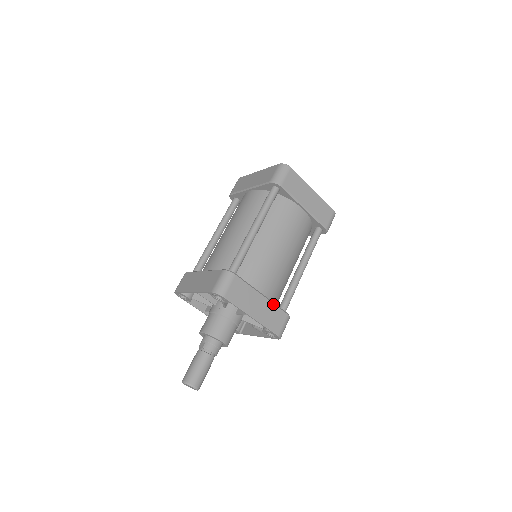
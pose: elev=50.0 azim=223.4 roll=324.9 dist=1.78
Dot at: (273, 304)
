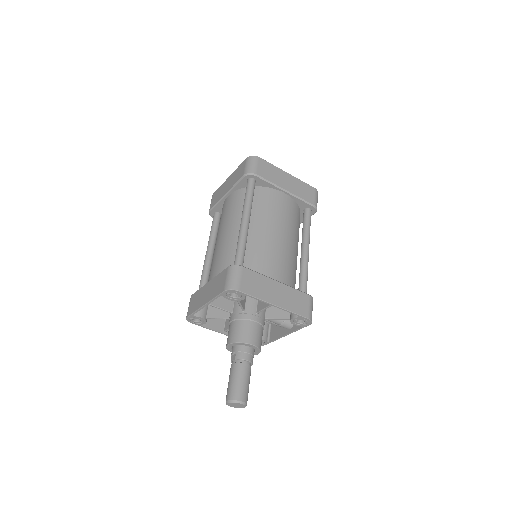
Dot at: (291, 288)
